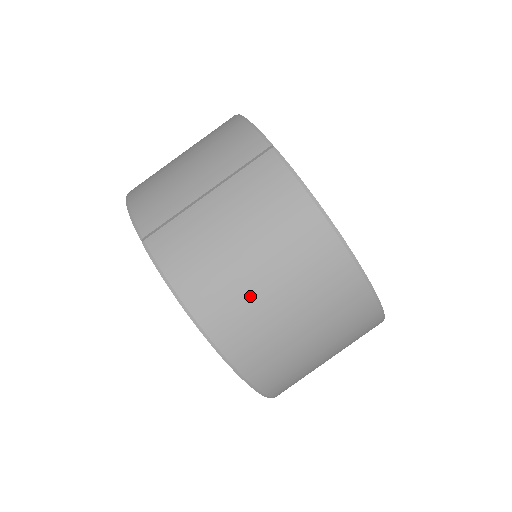
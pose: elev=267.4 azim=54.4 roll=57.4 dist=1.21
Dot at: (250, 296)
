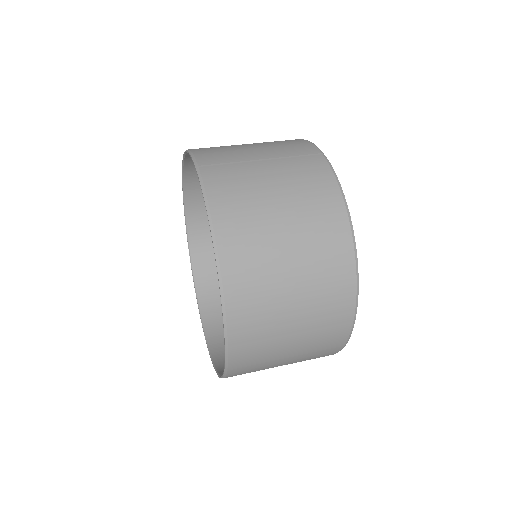
Dot at: (266, 239)
